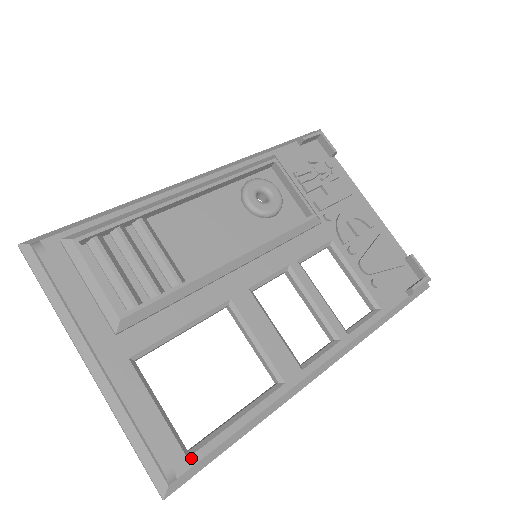
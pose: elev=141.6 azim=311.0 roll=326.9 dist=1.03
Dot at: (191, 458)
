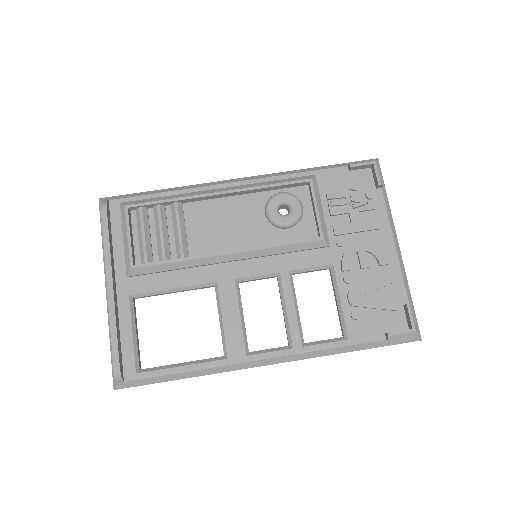
Dot at: (138, 374)
